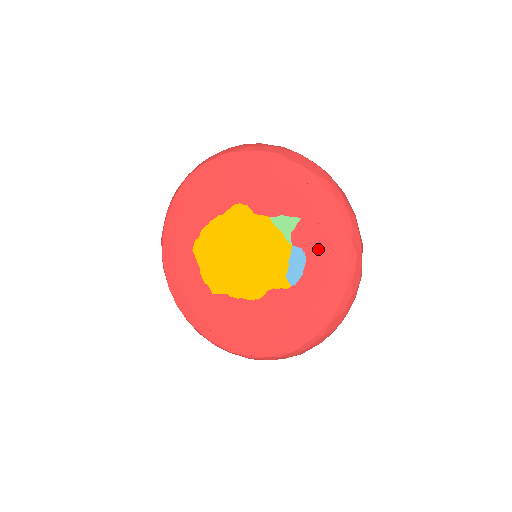
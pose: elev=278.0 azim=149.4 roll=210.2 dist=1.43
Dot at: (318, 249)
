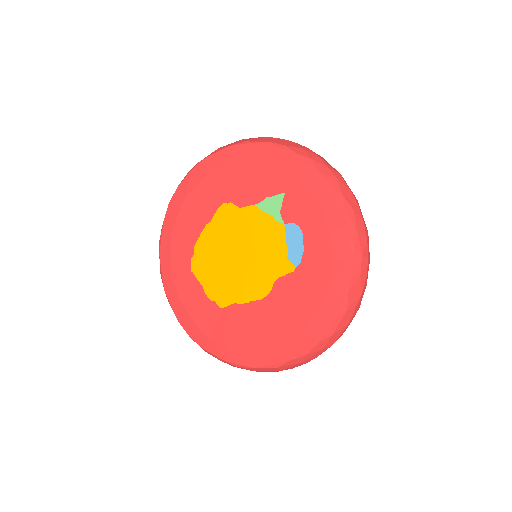
Dot at: (311, 217)
